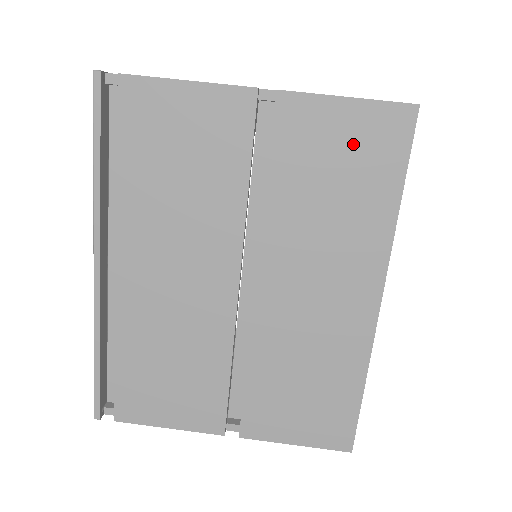
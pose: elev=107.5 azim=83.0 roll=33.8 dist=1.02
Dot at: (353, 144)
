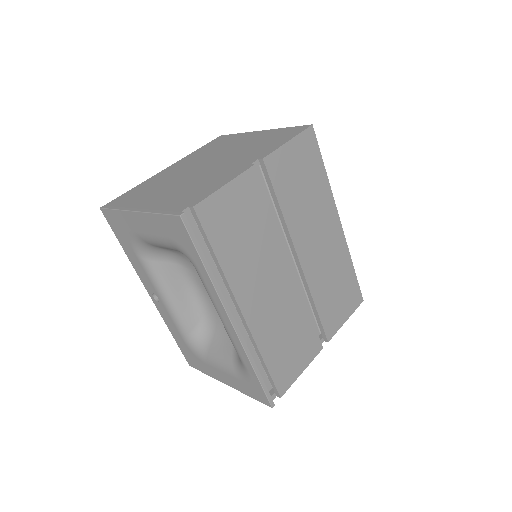
Dot at: (300, 161)
